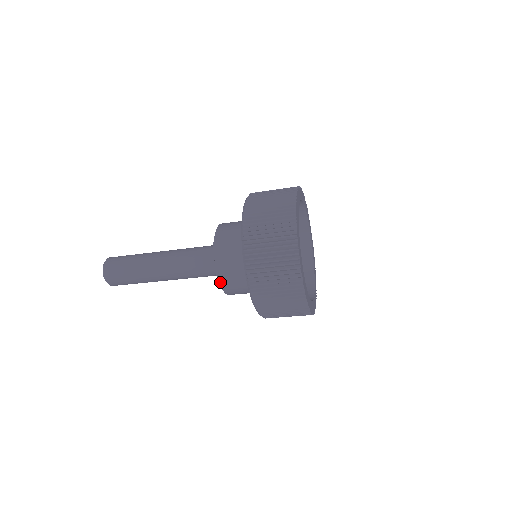
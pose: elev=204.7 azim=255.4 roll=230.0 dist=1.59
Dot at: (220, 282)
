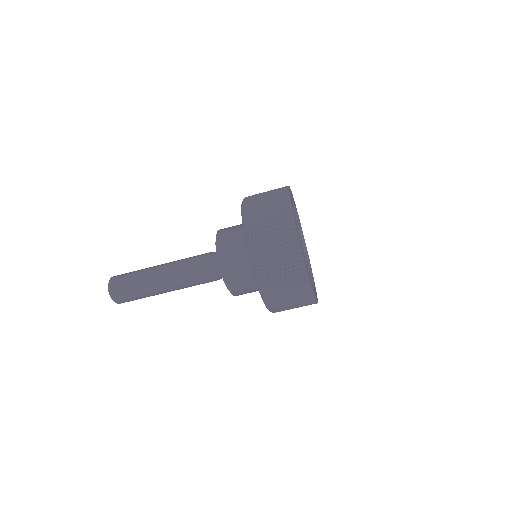
Dot at: (226, 280)
